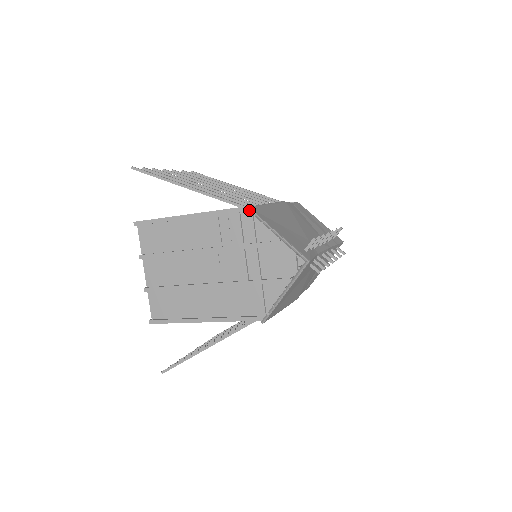
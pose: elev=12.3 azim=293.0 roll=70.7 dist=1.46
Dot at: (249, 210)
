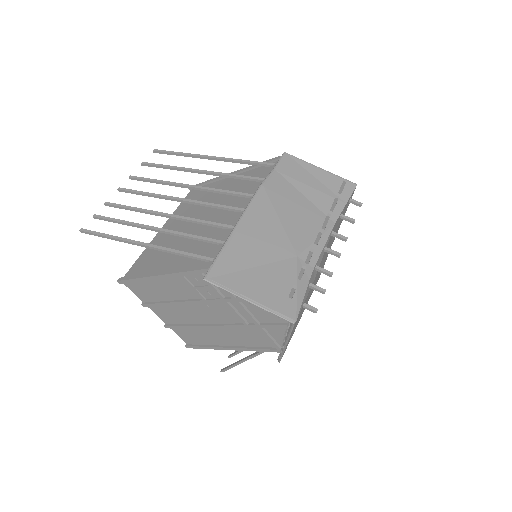
Dot at: (207, 281)
